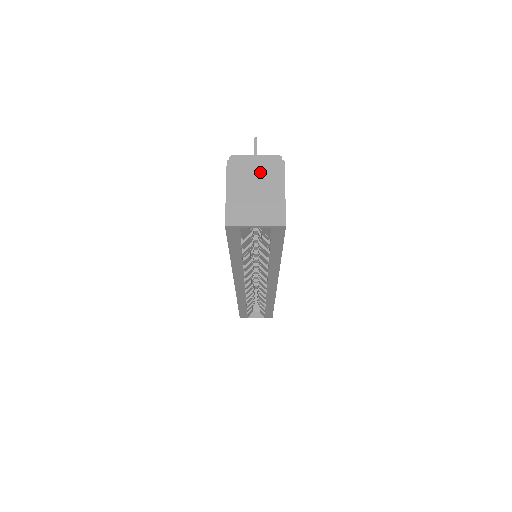
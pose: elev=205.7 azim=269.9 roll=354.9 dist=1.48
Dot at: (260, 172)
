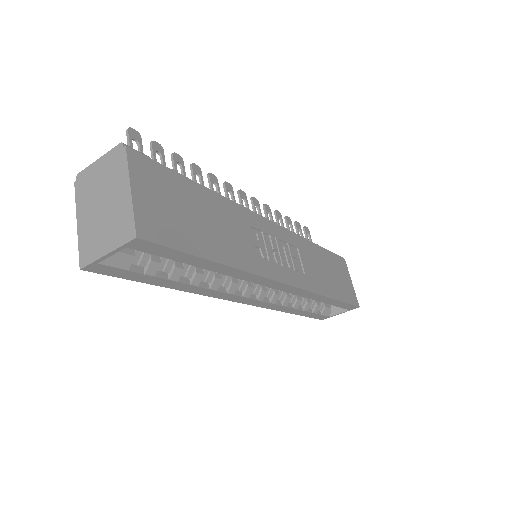
Dot at: (104, 178)
